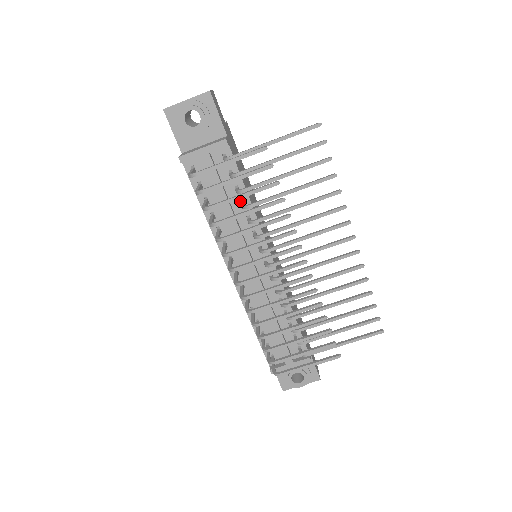
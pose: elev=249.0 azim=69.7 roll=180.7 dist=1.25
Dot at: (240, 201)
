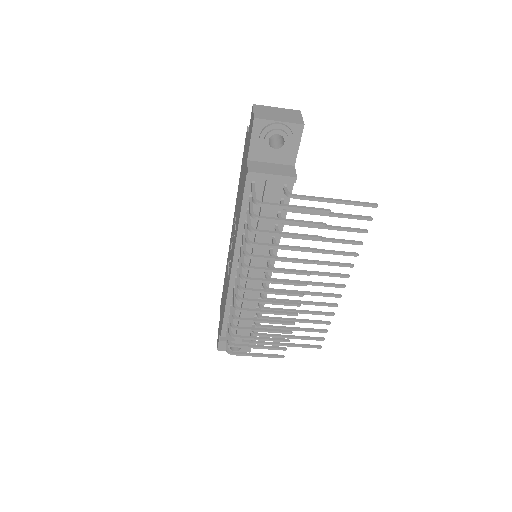
Dot at: (275, 223)
